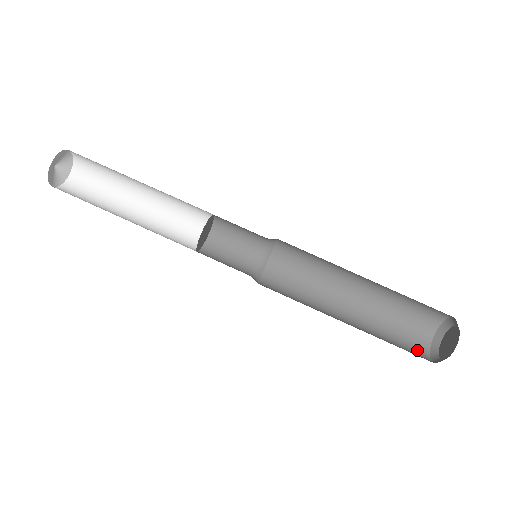
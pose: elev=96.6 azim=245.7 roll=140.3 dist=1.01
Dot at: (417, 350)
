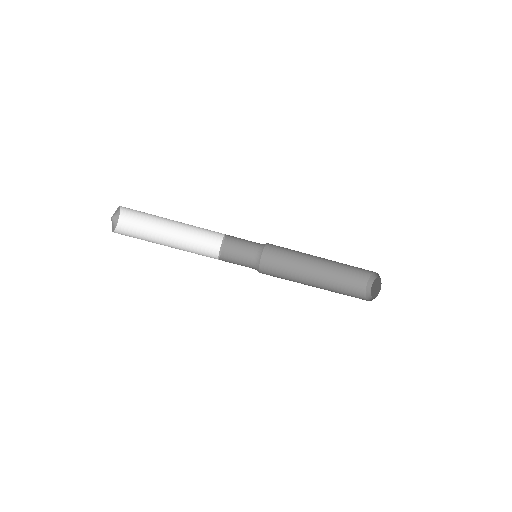
Dot at: (358, 292)
